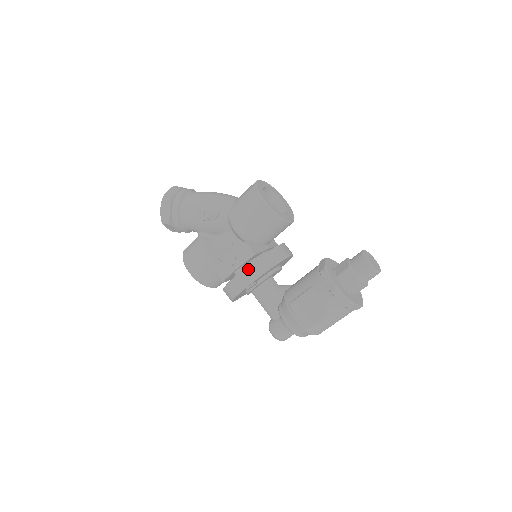
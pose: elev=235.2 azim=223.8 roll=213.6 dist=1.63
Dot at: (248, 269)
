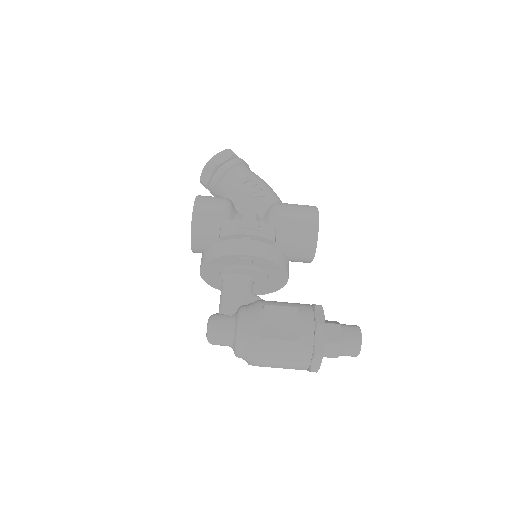
Dot at: (261, 244)
